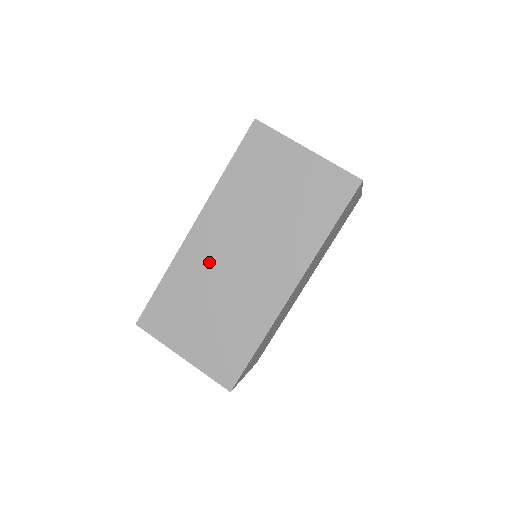
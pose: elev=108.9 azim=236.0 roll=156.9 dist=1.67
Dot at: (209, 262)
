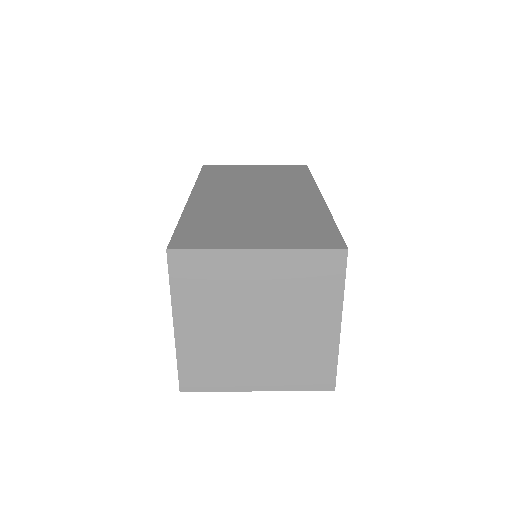
Dot at: (225, 203)
